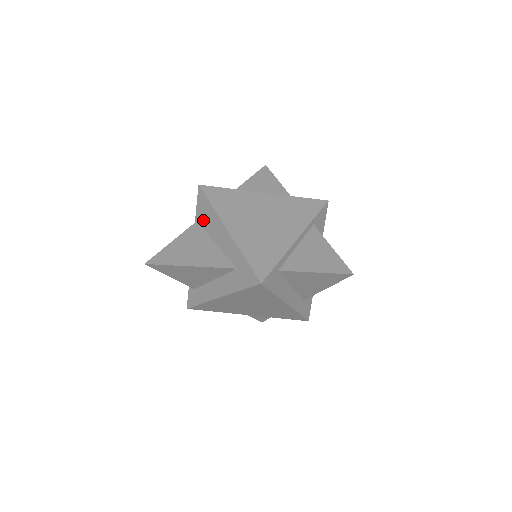
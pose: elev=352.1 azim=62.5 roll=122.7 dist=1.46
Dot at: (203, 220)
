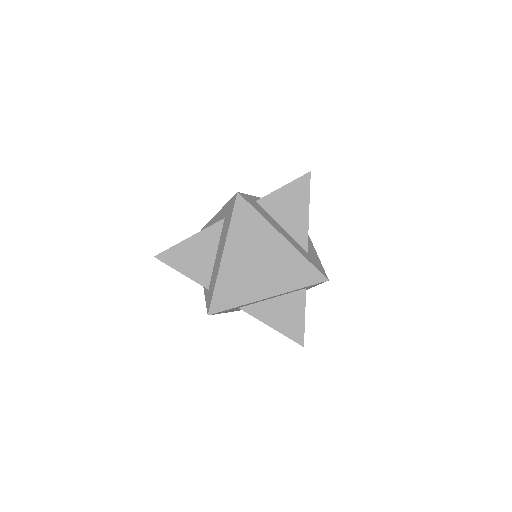
Dot at: occluded
